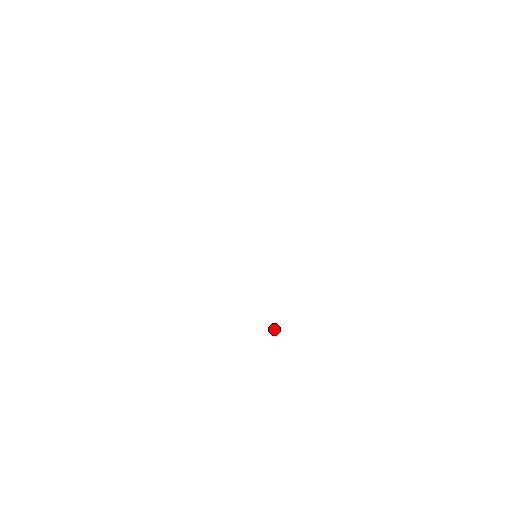
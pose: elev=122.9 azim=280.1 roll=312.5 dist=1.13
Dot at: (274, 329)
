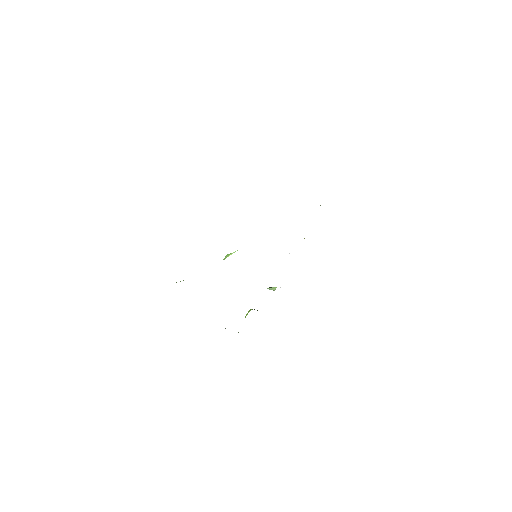
Dot at: occluded
